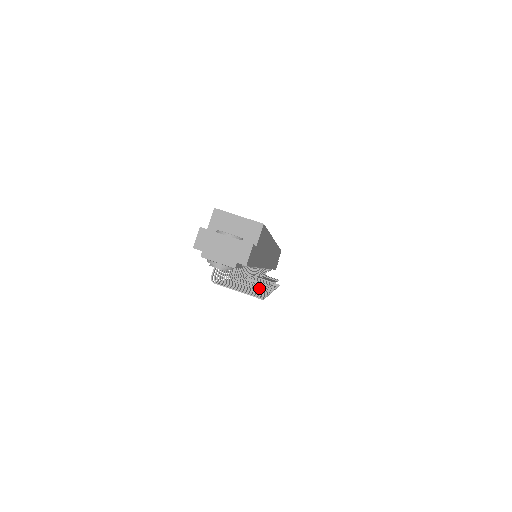
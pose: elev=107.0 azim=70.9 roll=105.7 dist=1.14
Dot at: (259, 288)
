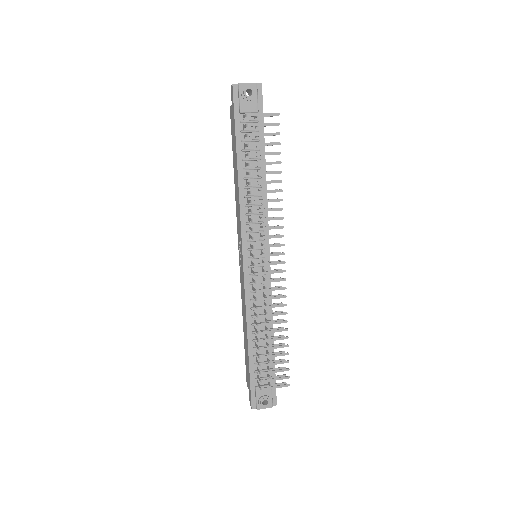
Dot at: (273, 114)
